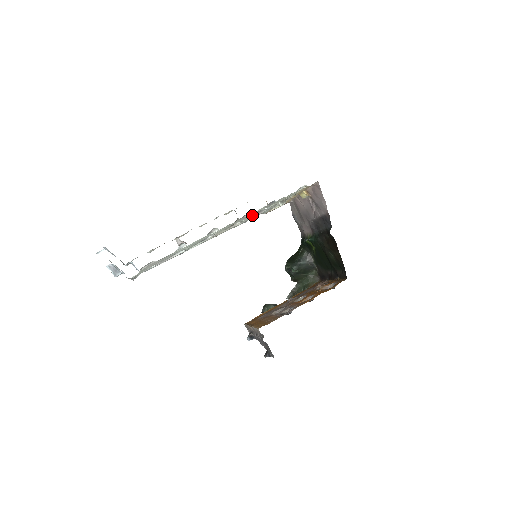
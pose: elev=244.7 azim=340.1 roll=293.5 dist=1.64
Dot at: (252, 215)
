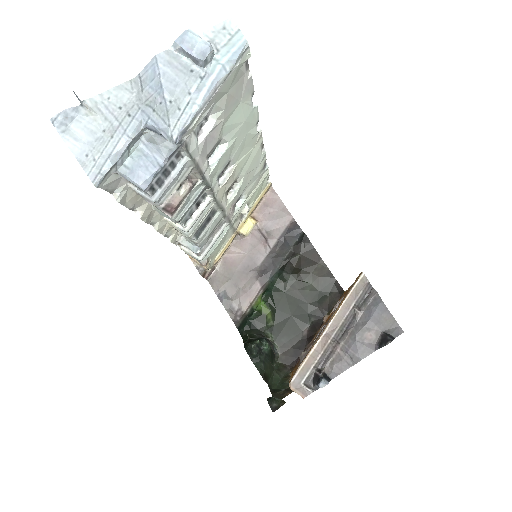
Dot at: (244, 186)
